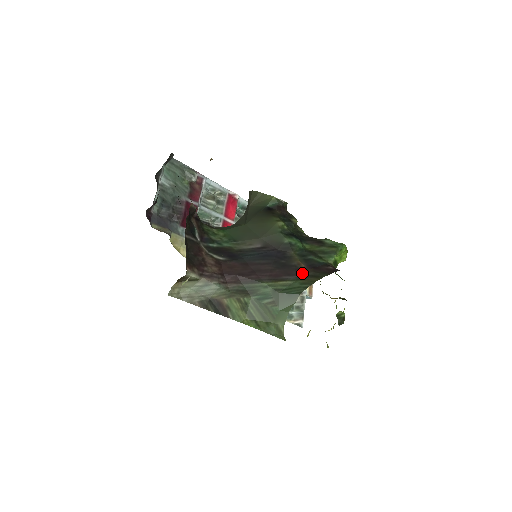
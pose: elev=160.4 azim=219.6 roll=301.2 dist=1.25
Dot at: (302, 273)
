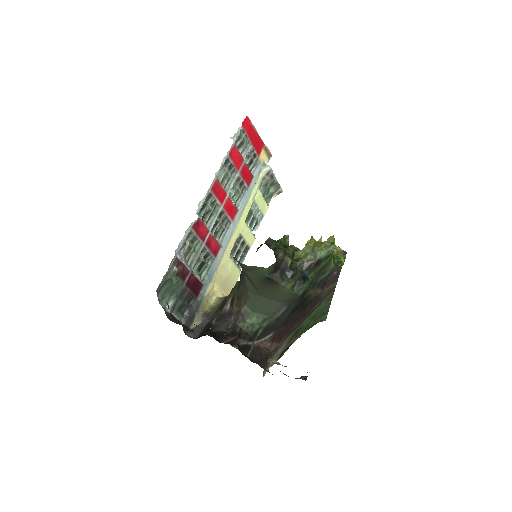
Dot at: (321, 296)
